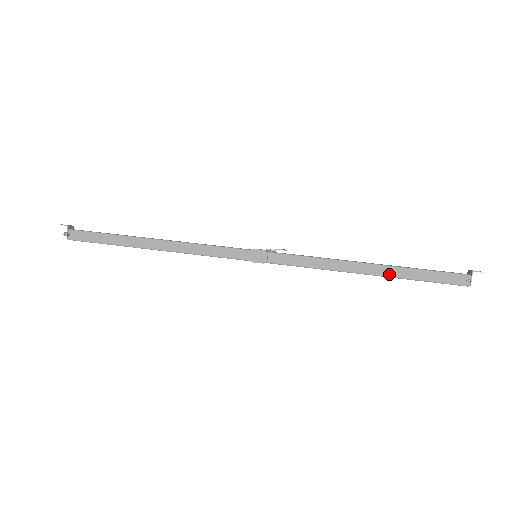
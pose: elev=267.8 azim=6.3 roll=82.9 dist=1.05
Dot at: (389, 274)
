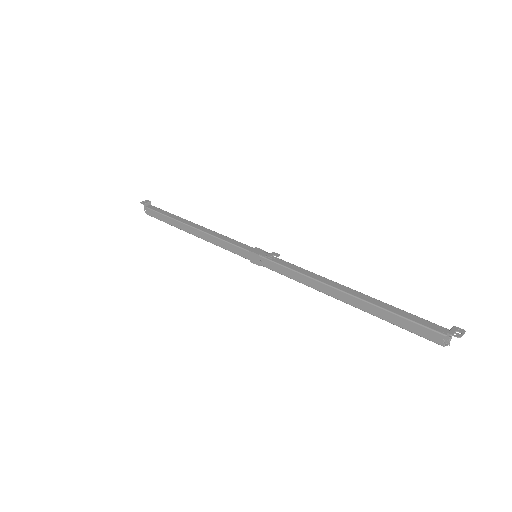
Dot at: (360, 307)
